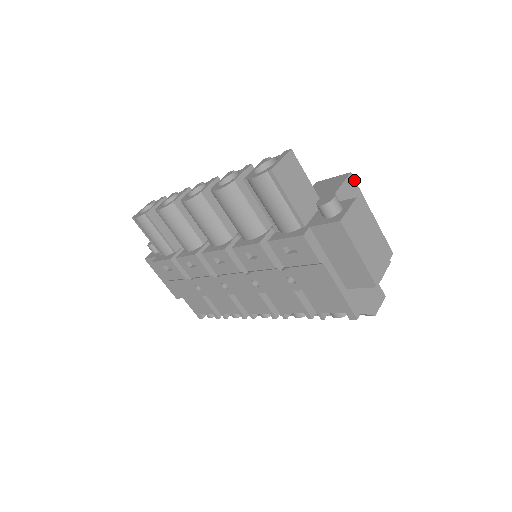
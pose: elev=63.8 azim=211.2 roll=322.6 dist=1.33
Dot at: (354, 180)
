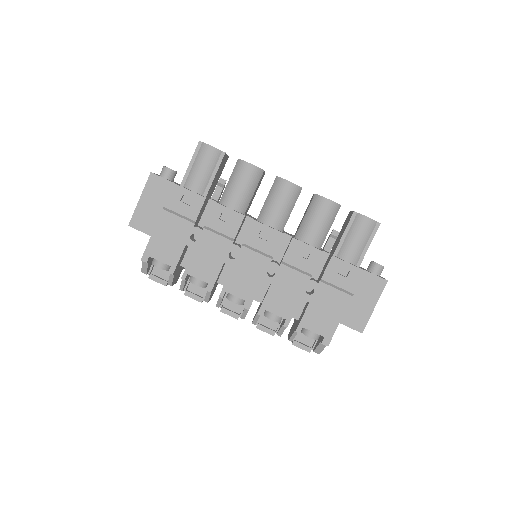
Dot at: occluded
